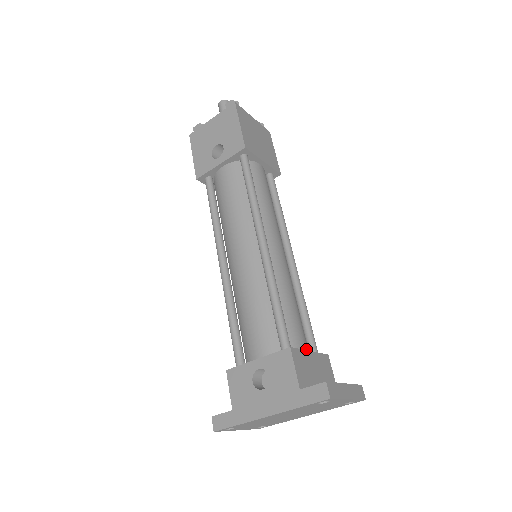
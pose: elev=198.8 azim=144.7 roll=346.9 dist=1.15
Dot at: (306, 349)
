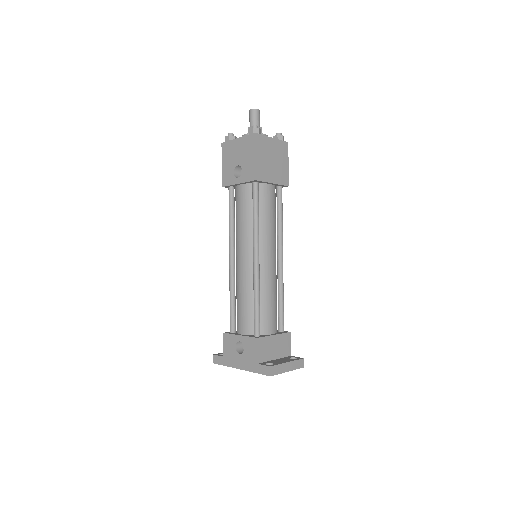
Dot at: (273, 331)
